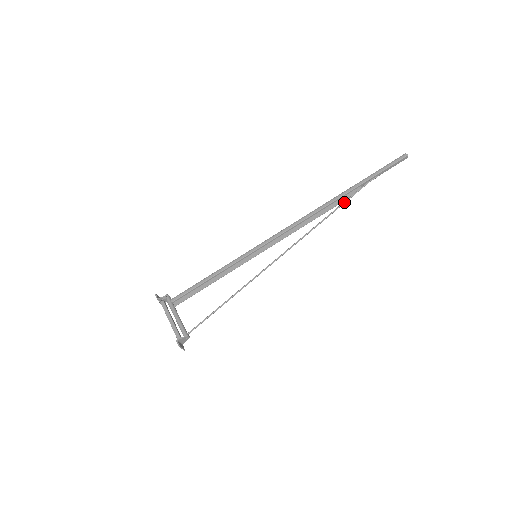
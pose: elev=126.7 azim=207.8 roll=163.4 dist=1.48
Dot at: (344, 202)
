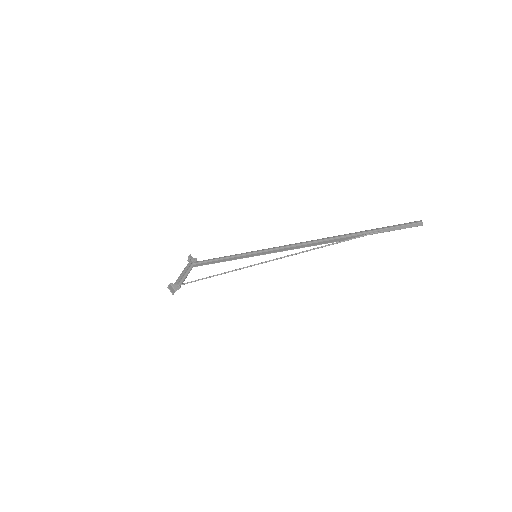
Dot at: (340, 241)
